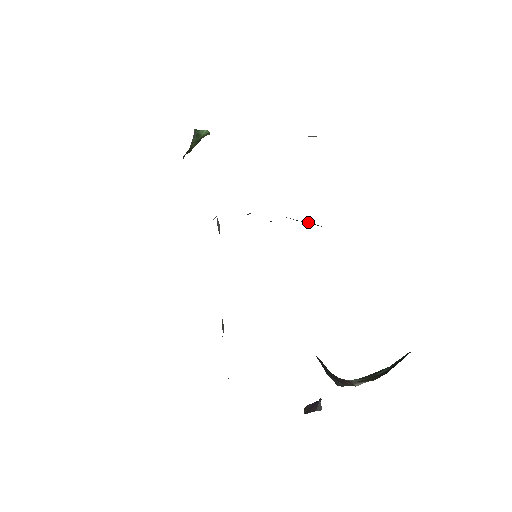
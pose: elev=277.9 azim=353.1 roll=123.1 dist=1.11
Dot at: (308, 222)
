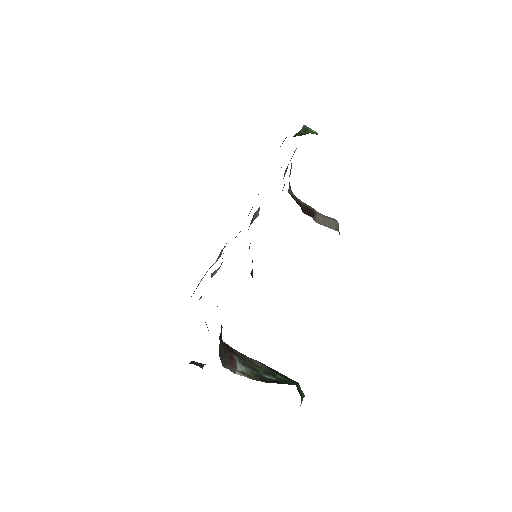
Dot at: occluded
